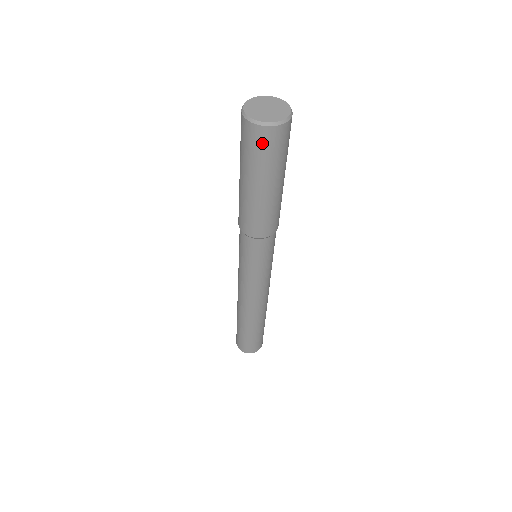
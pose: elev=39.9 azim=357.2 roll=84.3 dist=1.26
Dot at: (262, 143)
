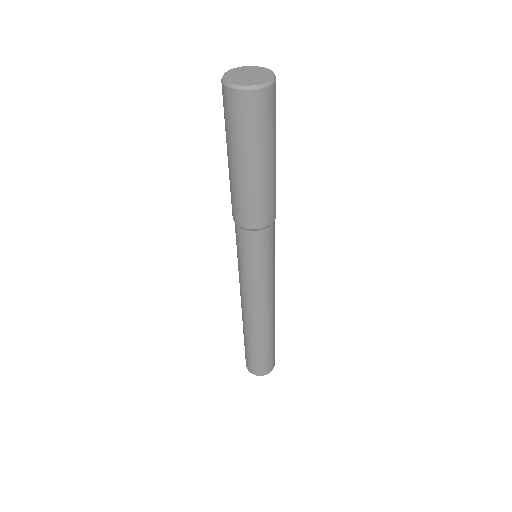
Dot at: (239, 110)
